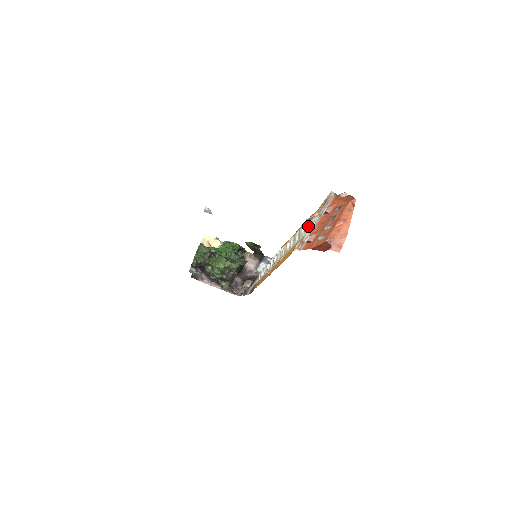
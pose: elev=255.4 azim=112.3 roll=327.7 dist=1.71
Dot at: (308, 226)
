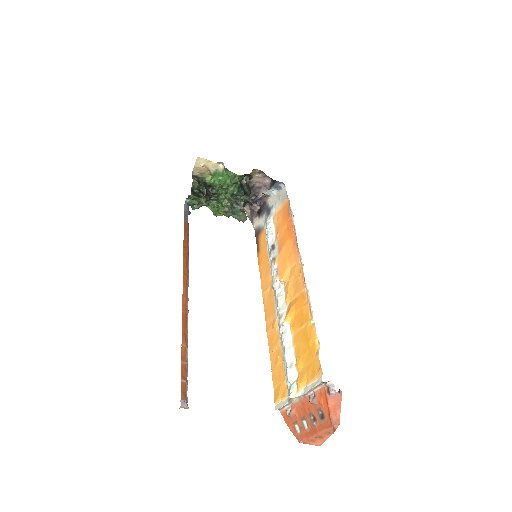
Dot at: (290, 400)
